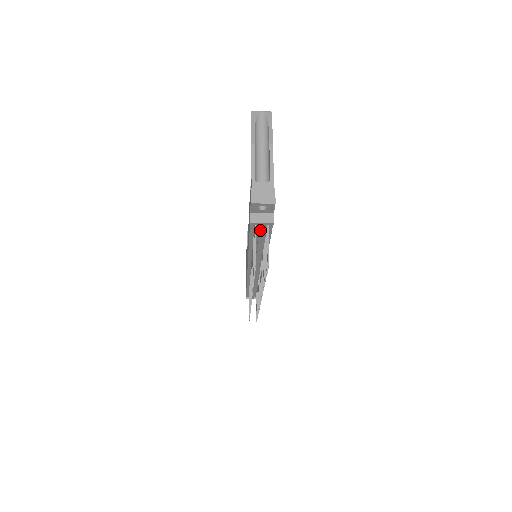
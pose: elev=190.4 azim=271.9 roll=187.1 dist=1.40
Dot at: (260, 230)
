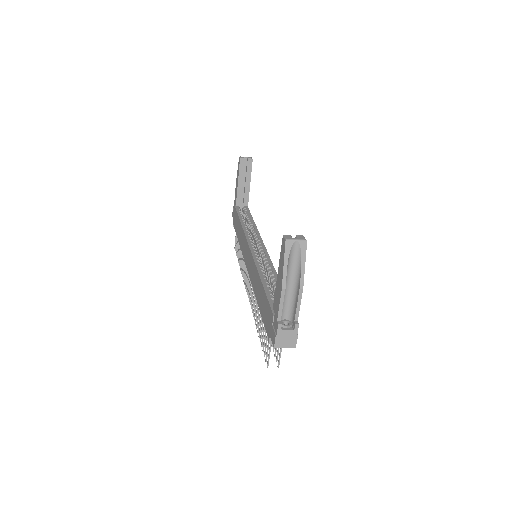
Dot at: occluded
